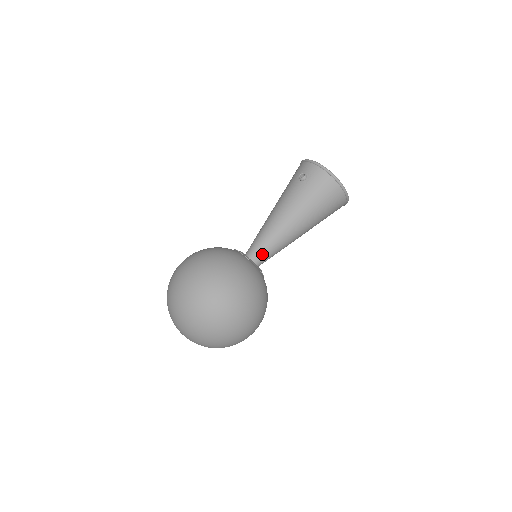
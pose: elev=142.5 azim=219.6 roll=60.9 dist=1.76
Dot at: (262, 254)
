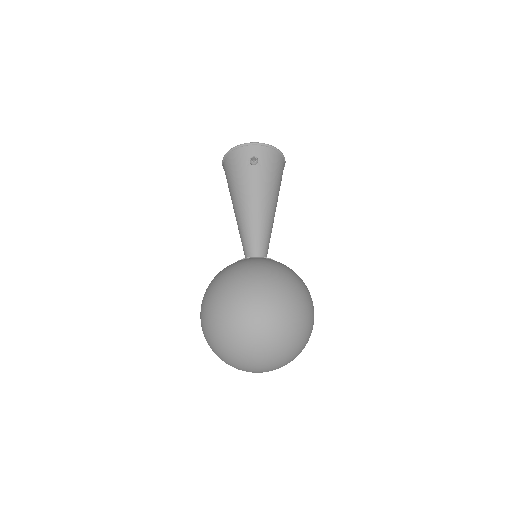
Dot at: (266, 249)
